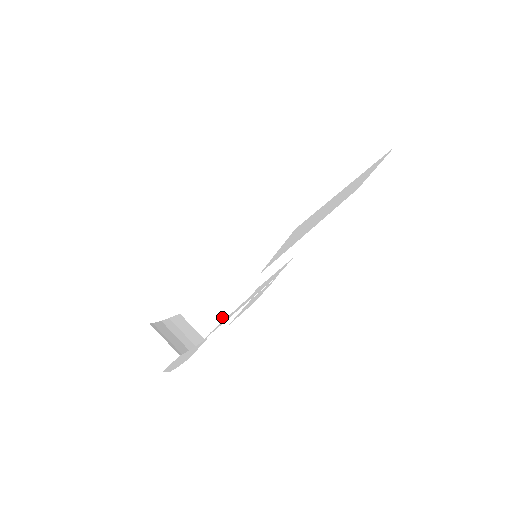
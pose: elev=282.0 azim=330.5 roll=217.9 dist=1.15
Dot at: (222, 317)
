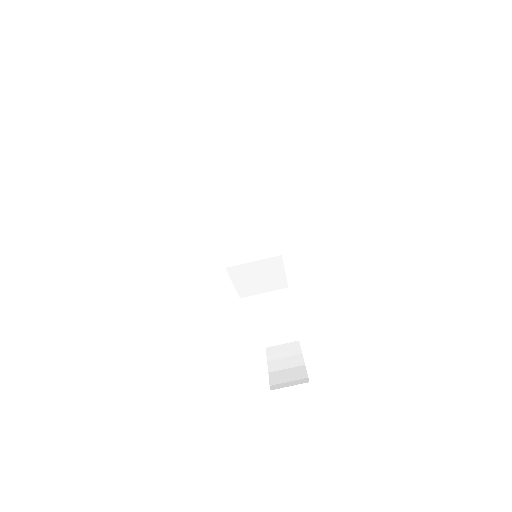
Dot at: (290, 316)
